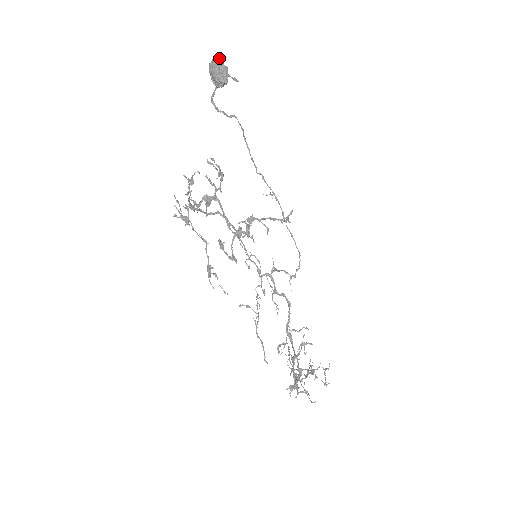
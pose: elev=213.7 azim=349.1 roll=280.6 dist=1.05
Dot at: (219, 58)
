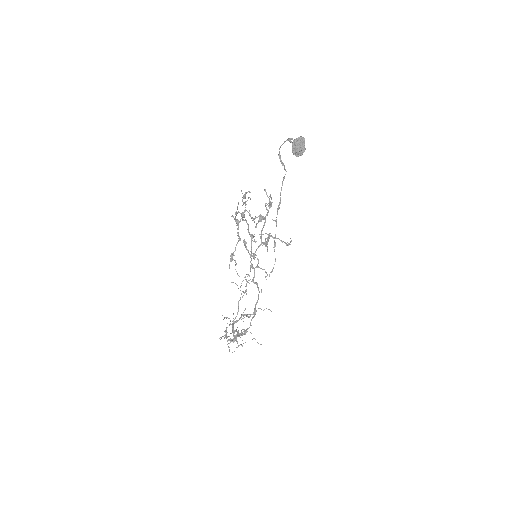
Dot at: (304, 140)
